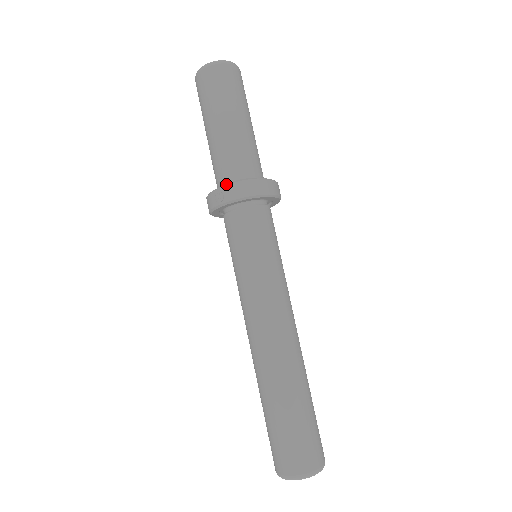
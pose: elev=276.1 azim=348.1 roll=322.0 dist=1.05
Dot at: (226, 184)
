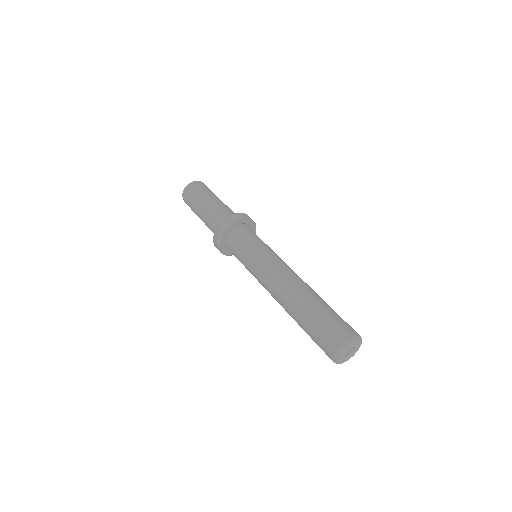
Dot at: occluded
